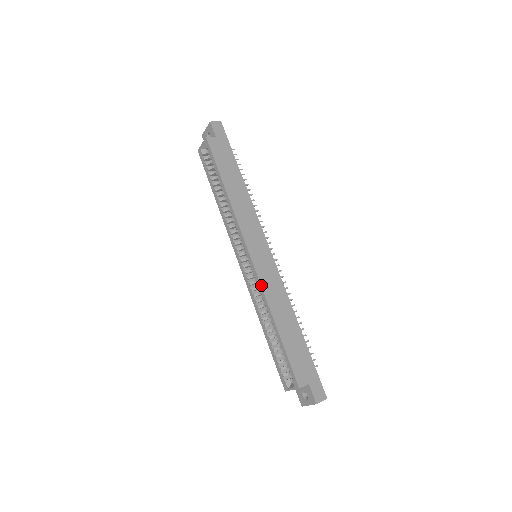
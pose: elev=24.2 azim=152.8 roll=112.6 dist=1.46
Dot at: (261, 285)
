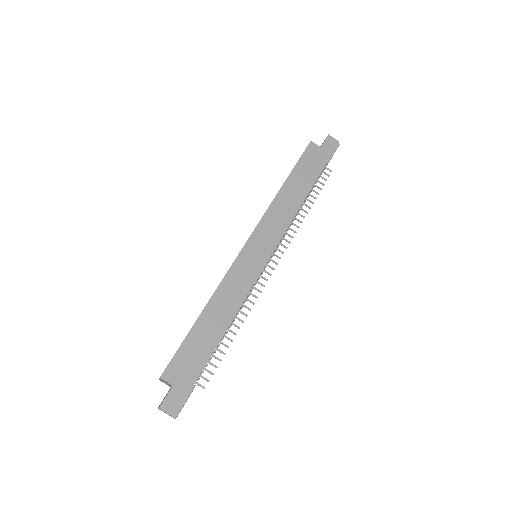
Dot at: (227, 272)
